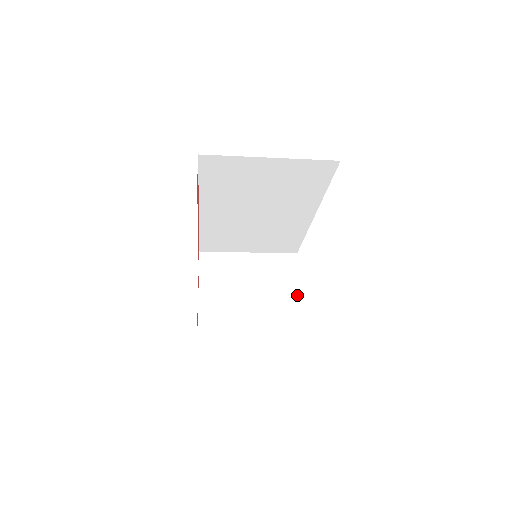
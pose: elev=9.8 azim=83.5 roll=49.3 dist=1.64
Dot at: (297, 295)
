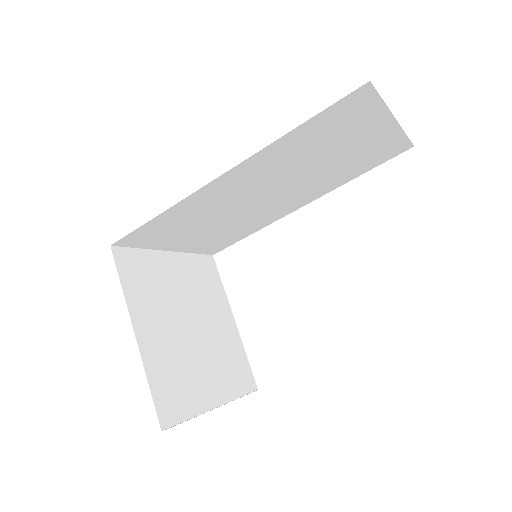
Dot at: (230, 312)
